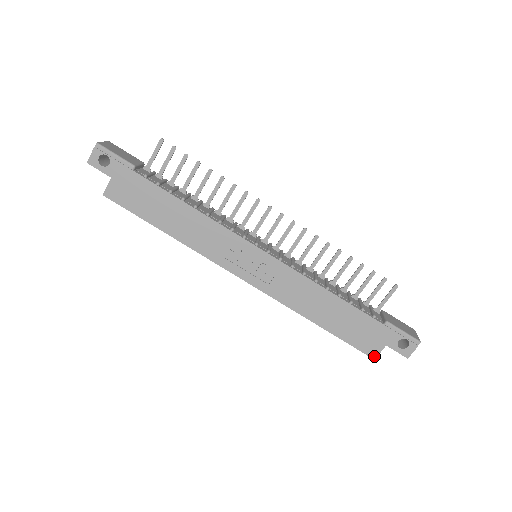
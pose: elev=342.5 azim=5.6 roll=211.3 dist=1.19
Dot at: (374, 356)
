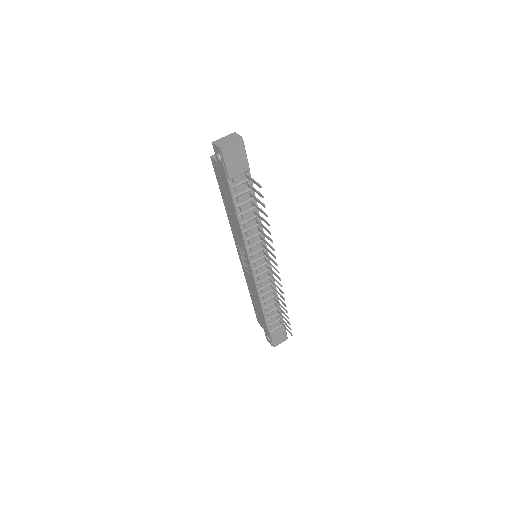
Dot at: (259, 322)
